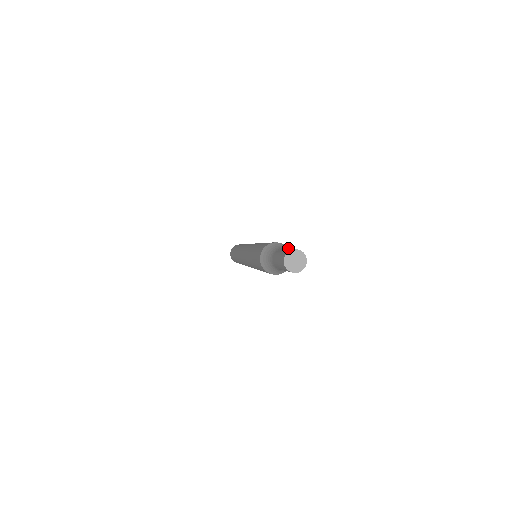
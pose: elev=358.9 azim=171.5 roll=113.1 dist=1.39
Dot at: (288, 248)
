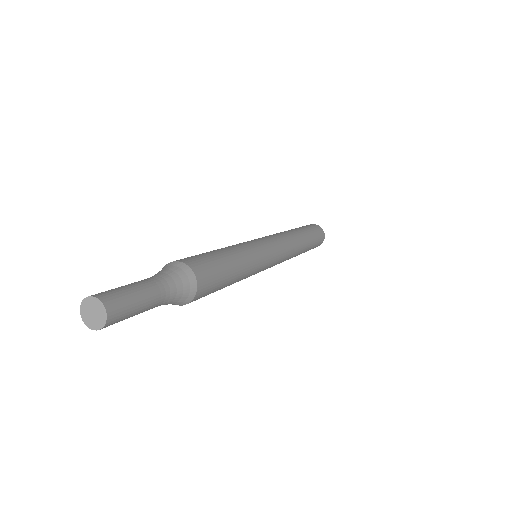
Dot at: (179, 262)
